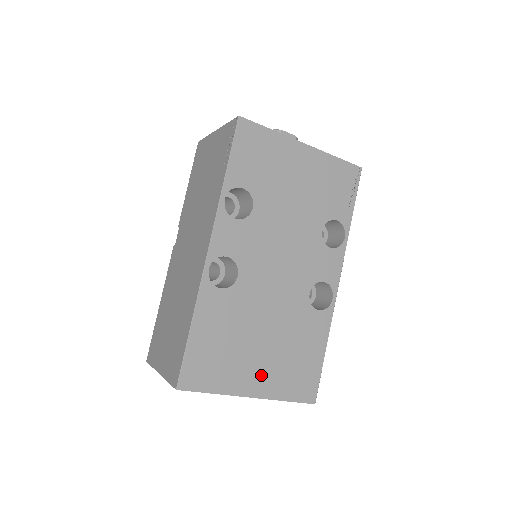
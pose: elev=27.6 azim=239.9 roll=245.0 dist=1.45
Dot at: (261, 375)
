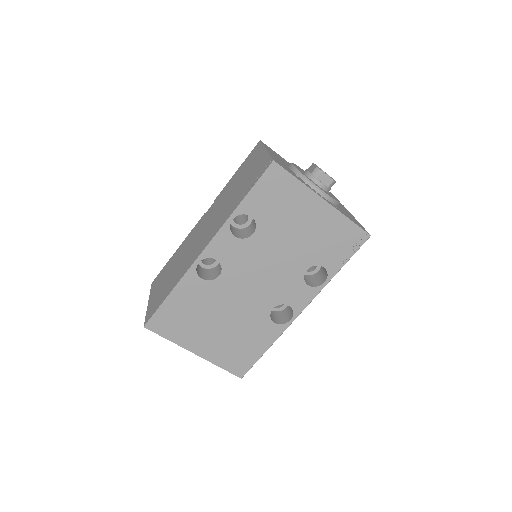
Dot at: (208, 344)
